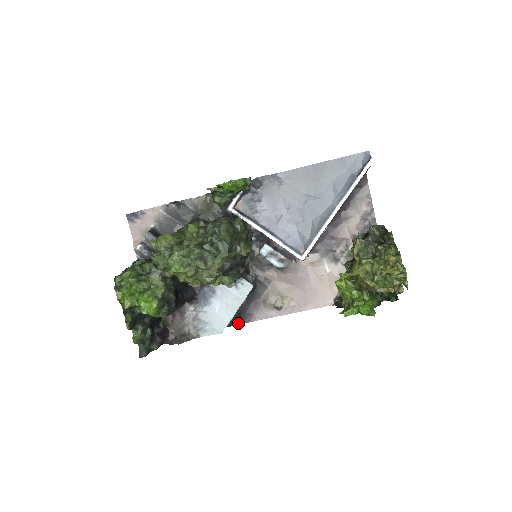
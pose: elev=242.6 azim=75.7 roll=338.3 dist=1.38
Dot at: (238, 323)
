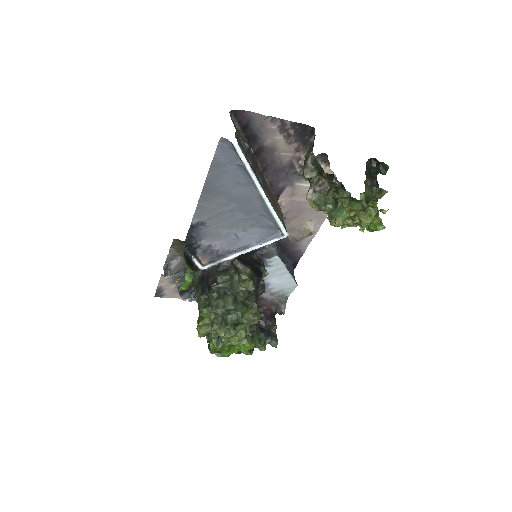
Dot at: (297, 262)
